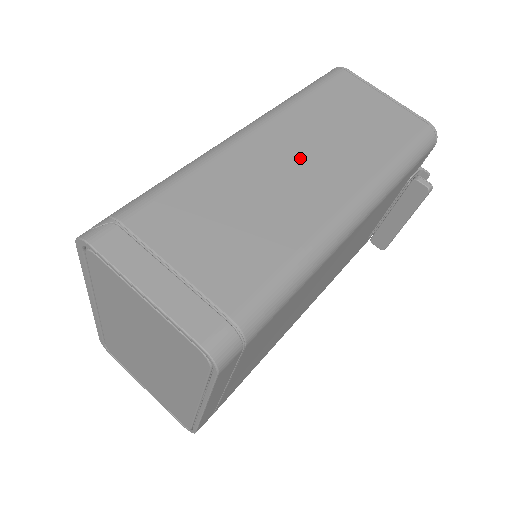
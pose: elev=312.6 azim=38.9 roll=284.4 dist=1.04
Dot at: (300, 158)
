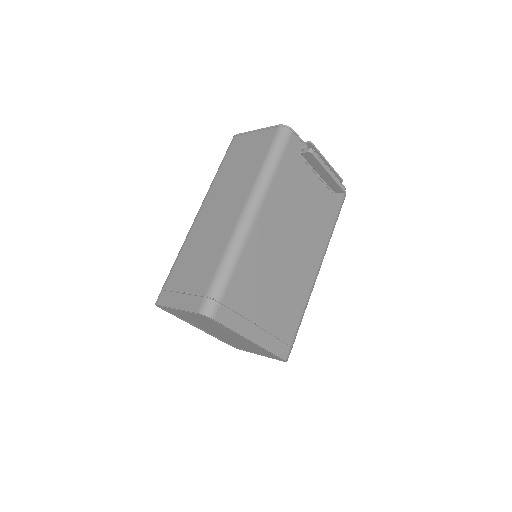
Dot at: (221, 204)
